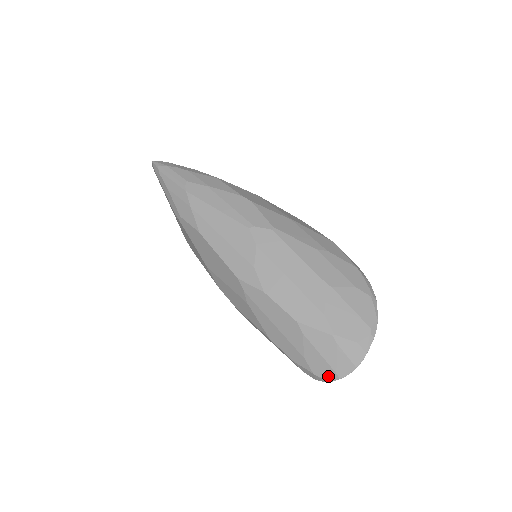
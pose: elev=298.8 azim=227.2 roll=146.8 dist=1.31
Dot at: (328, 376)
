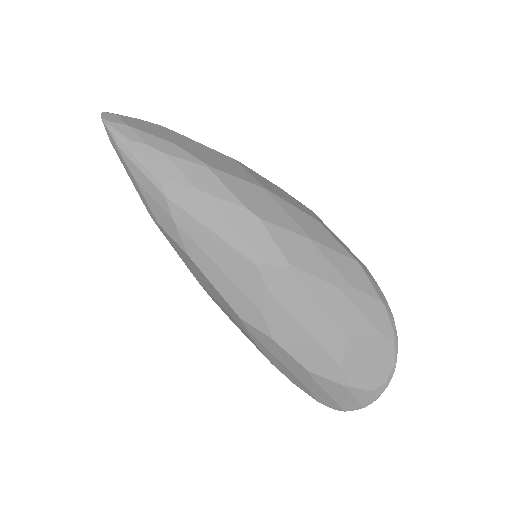
Dot at: (333, 407)
